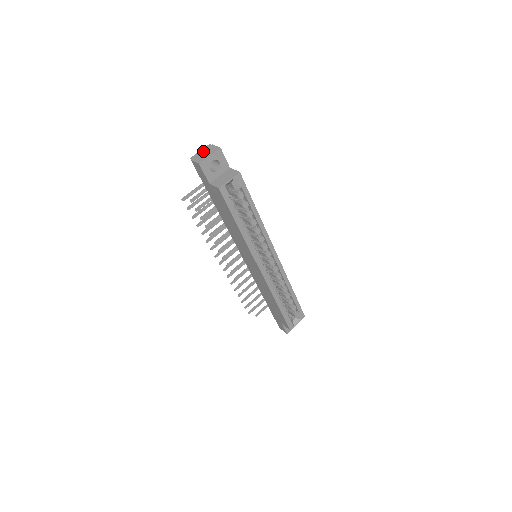
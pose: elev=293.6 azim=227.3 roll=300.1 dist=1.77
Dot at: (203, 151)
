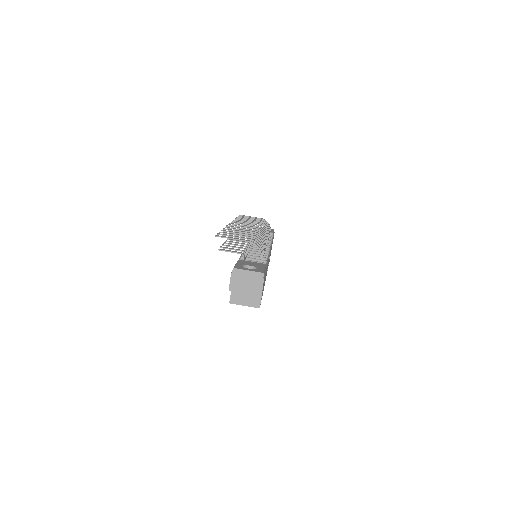
Dot at: (249, 277)
